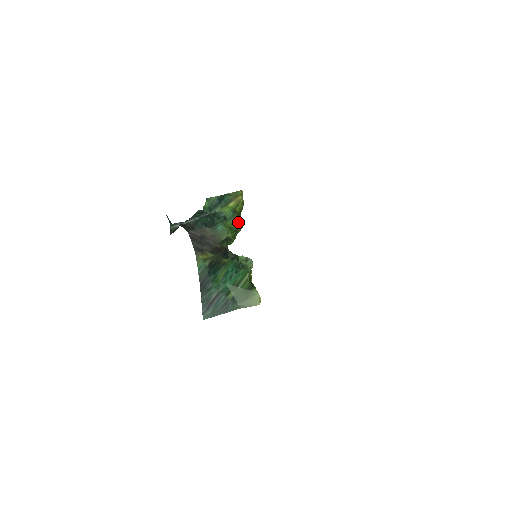
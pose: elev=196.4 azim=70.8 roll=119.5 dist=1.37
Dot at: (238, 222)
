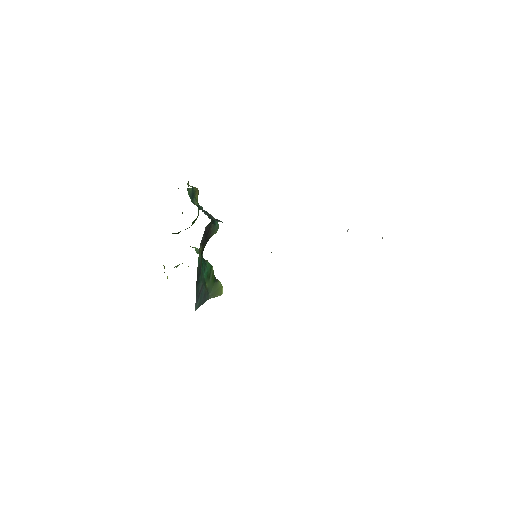
Dot at: occluded
